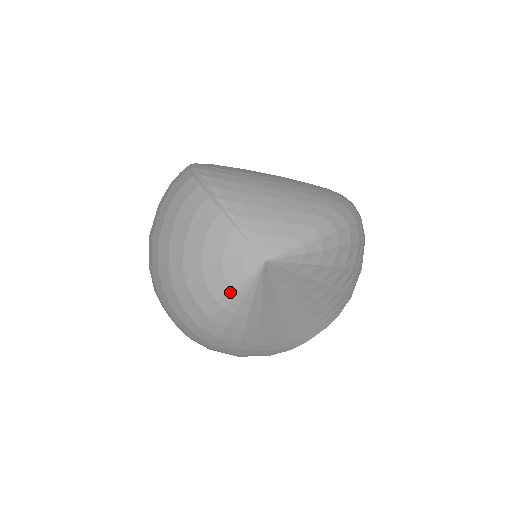
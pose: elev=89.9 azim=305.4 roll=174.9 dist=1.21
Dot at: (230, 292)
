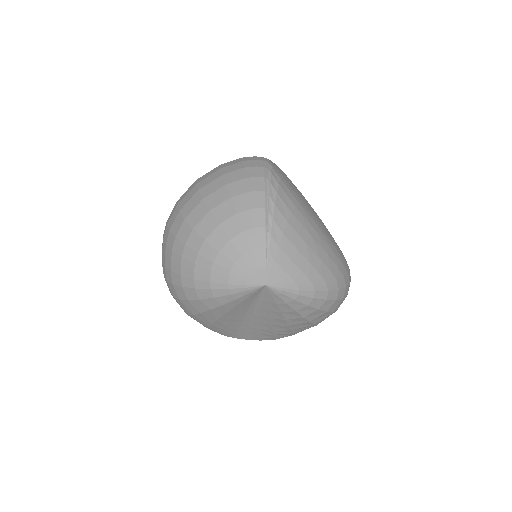
Dot at: (224, 284)
